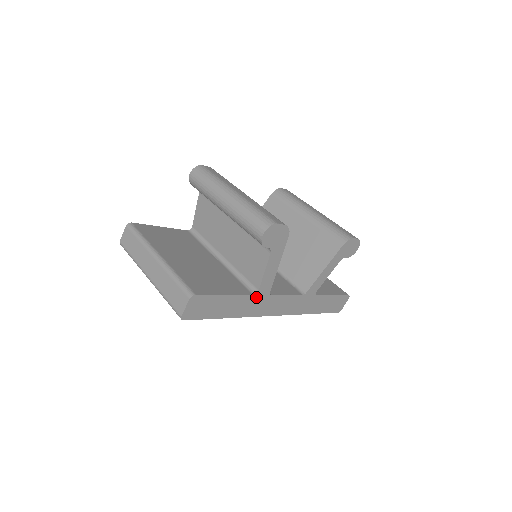
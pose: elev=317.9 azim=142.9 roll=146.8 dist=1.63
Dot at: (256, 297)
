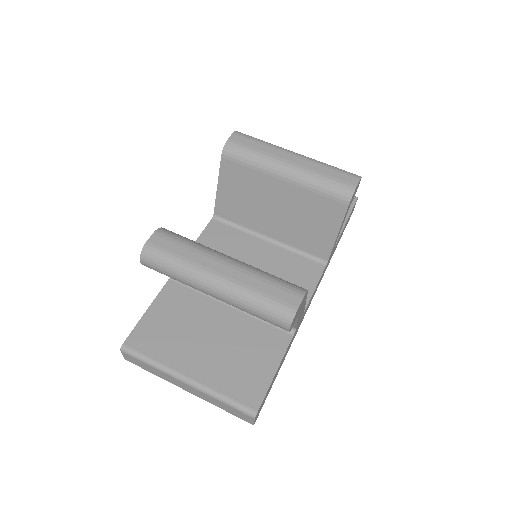
Dot at: (295, 331)
